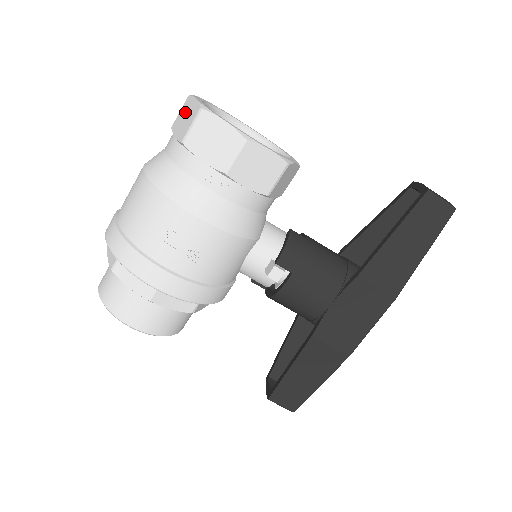
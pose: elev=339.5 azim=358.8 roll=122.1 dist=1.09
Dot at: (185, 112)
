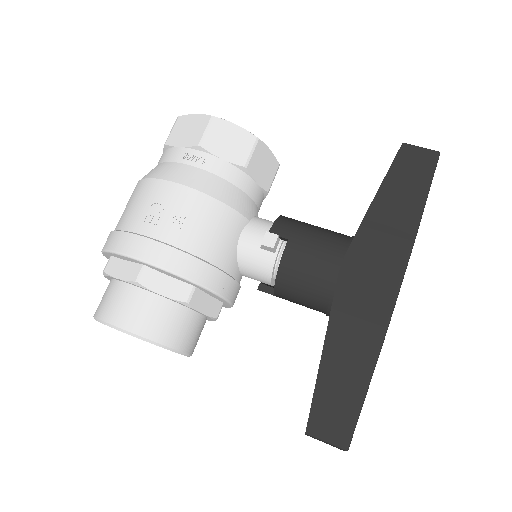
Dot at: occluded
